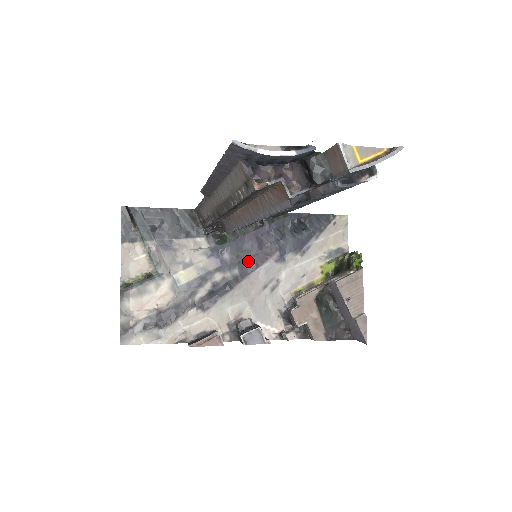
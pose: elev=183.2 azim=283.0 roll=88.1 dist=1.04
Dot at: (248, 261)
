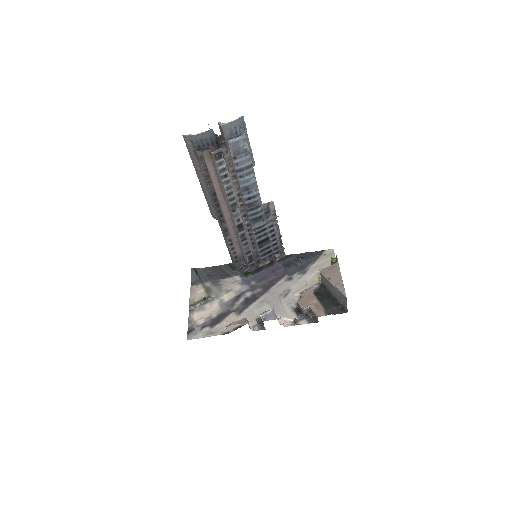
Dot at: (267, 283)
